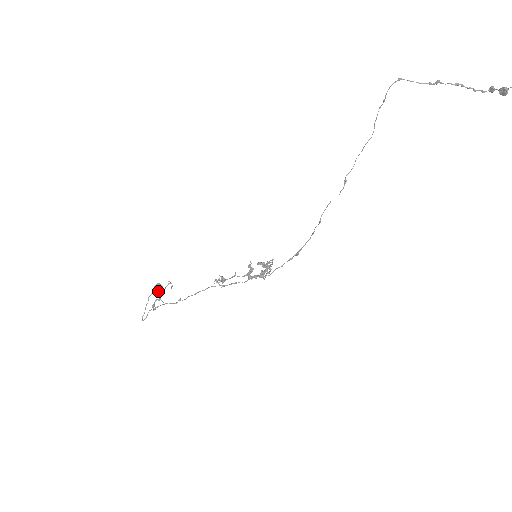
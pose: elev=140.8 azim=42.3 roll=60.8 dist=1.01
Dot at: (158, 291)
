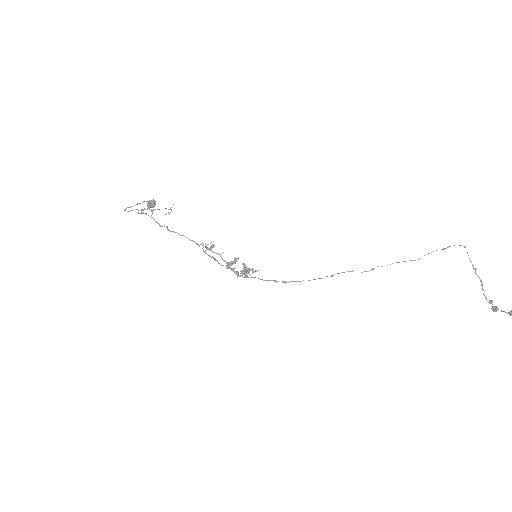
Dot at: (150, 205)
